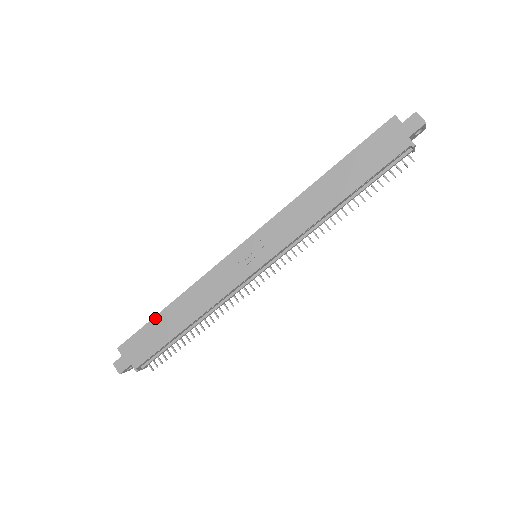
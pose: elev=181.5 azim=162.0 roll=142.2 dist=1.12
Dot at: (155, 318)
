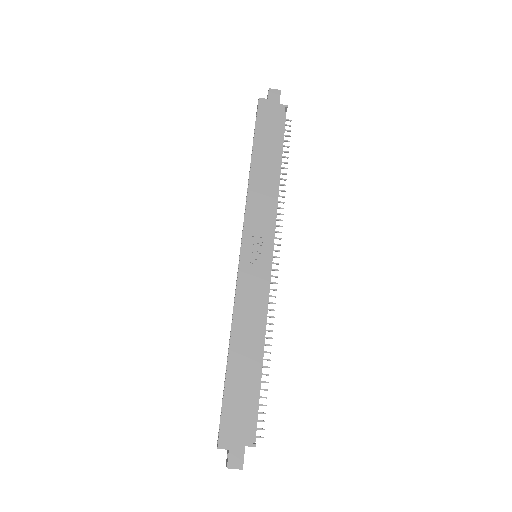
Dot at: (227, 380)
